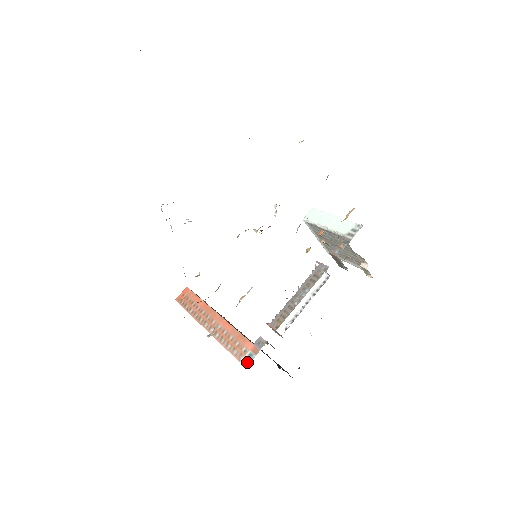
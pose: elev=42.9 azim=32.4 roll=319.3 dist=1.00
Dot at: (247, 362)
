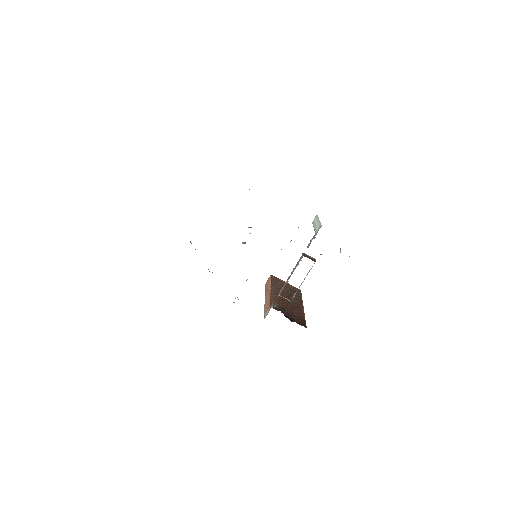
Dot at: occluded
